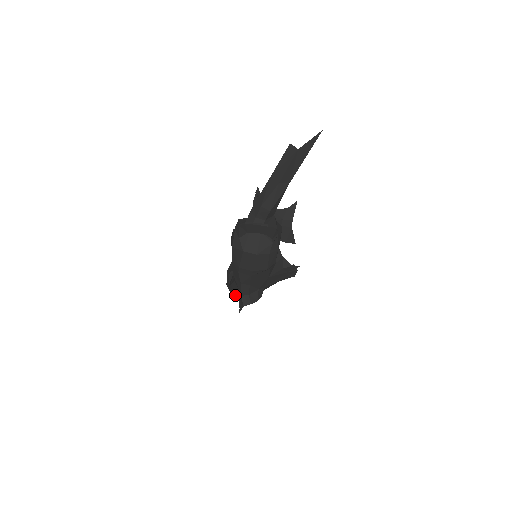
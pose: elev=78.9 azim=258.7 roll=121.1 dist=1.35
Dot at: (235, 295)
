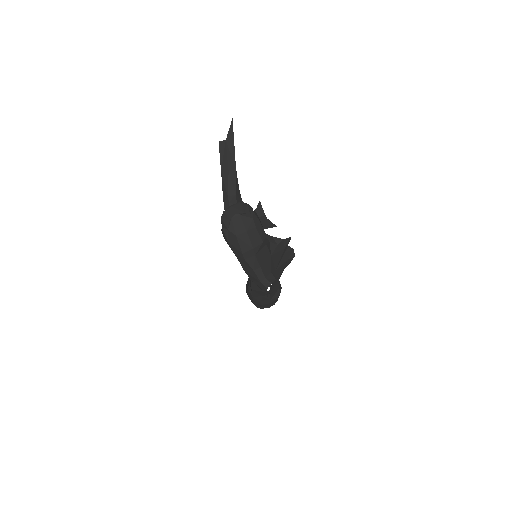
Dot at: (260, 297)
